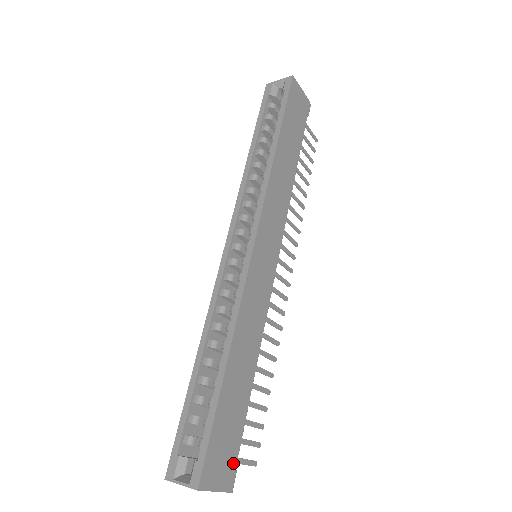
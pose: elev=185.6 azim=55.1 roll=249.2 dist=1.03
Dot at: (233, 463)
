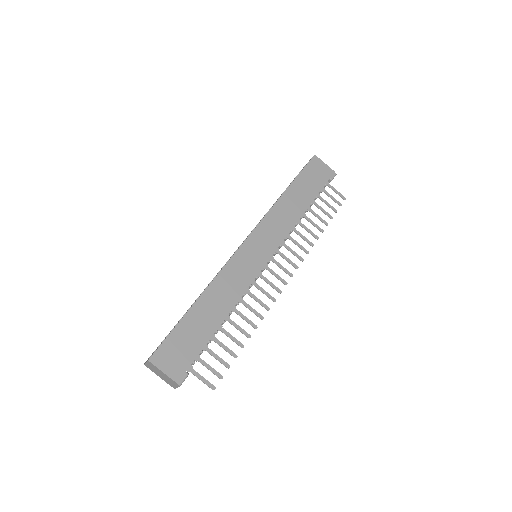
Dot at: (185, 365)
